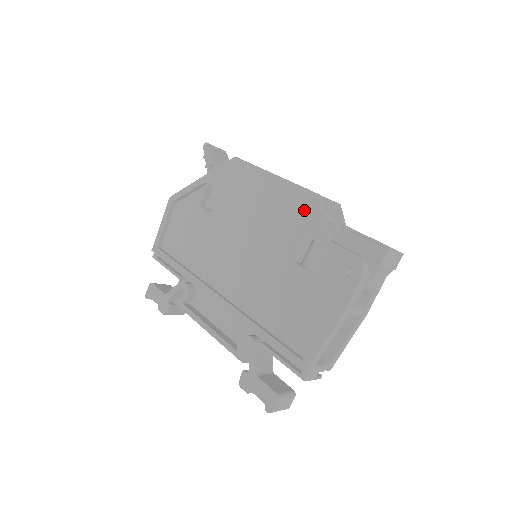
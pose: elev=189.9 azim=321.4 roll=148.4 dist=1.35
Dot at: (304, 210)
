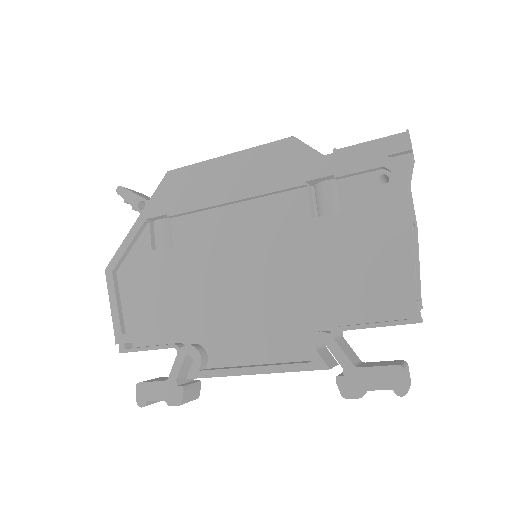
Dot at: (290, 160)
